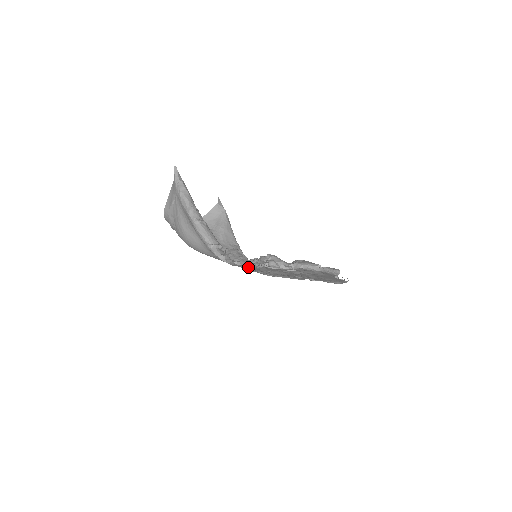
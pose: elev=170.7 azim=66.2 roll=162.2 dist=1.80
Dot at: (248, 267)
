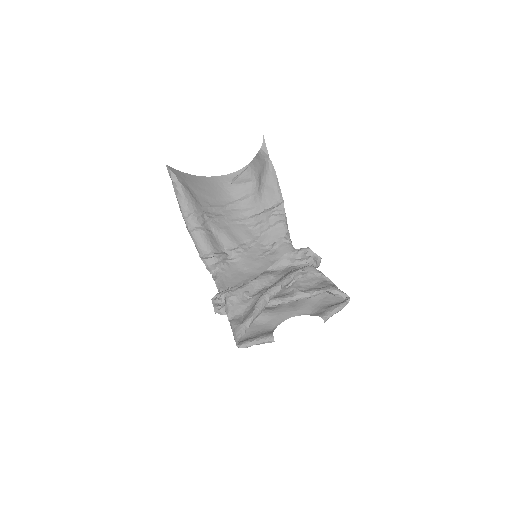
Dot at: (239, 274)
